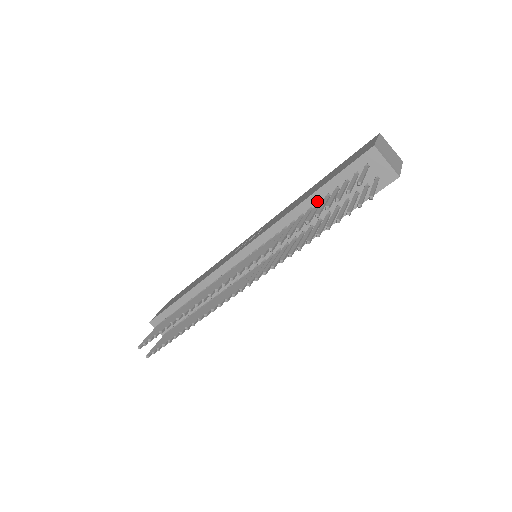
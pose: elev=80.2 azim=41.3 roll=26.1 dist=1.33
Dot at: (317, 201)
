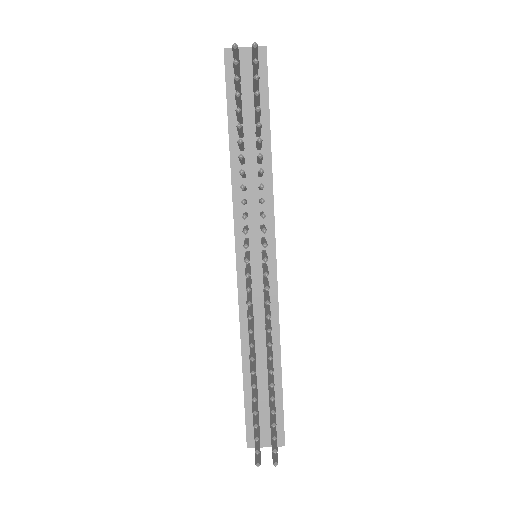
Dot at: (238, 137)
